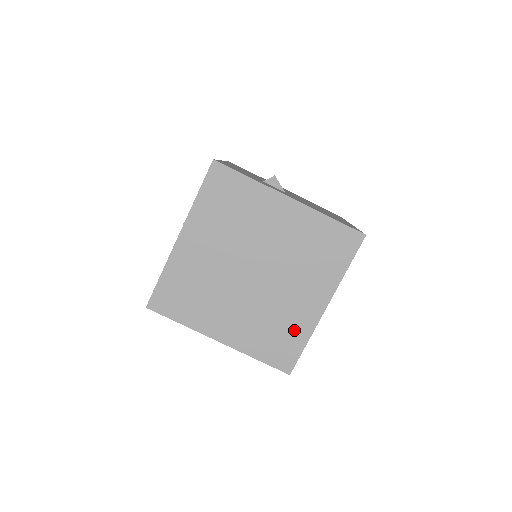
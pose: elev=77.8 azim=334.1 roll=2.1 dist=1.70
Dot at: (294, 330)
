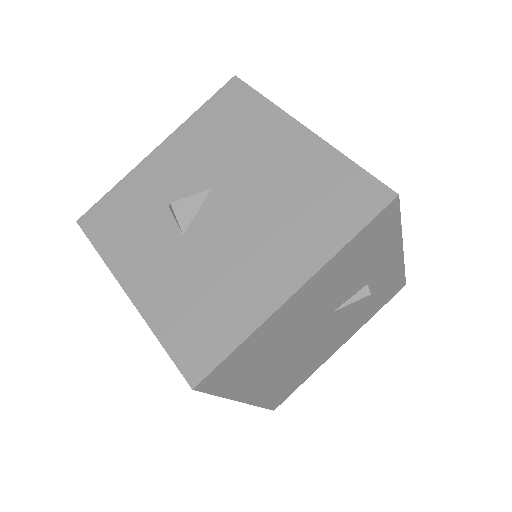
Dot at: occluded
